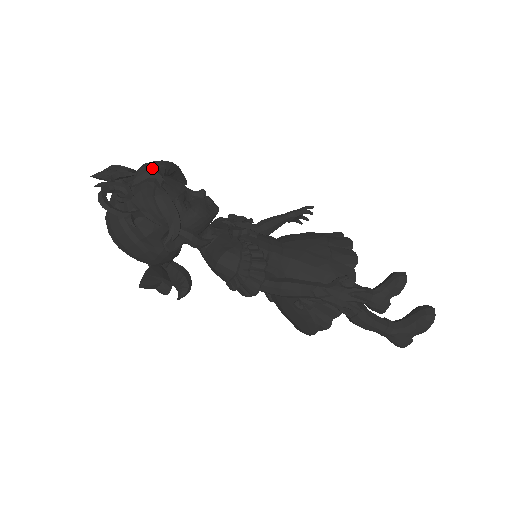
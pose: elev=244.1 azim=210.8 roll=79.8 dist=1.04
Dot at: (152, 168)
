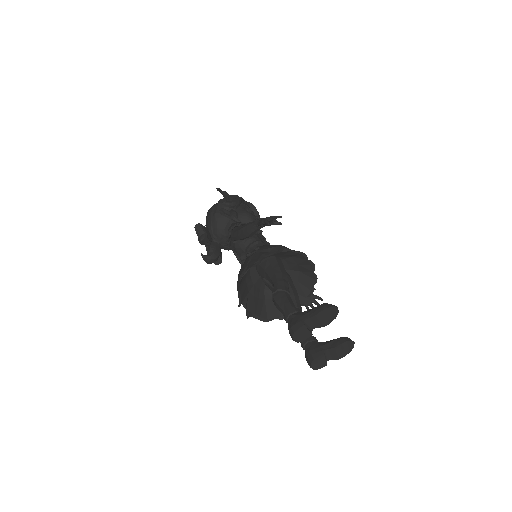
Dot at: (248, 203)
